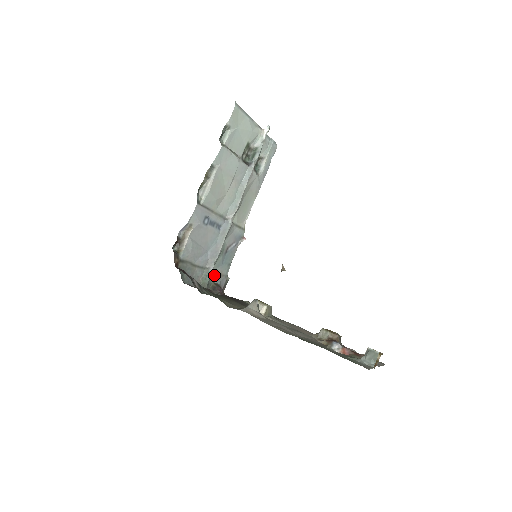
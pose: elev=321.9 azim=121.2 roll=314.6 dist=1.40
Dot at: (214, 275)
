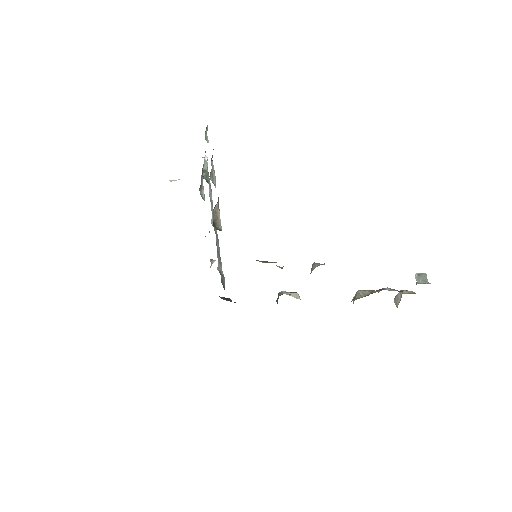
Dot at: occluded
